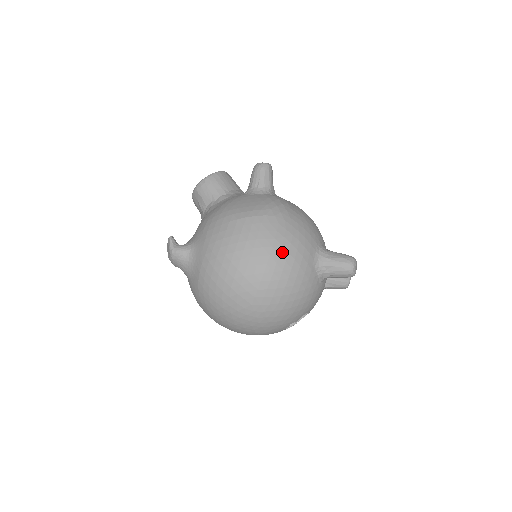
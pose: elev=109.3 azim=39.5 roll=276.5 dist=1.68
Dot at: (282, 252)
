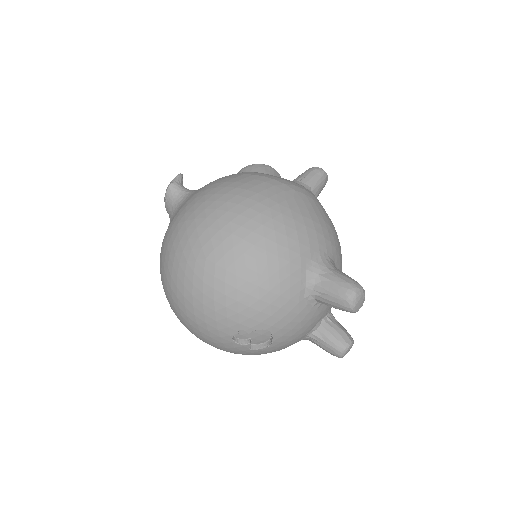
Dot at: (277, 219)
